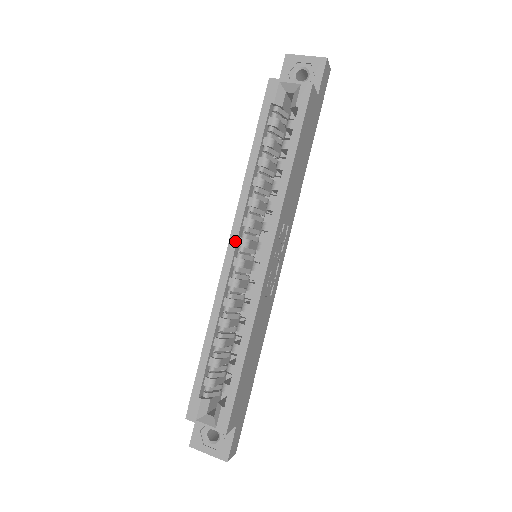
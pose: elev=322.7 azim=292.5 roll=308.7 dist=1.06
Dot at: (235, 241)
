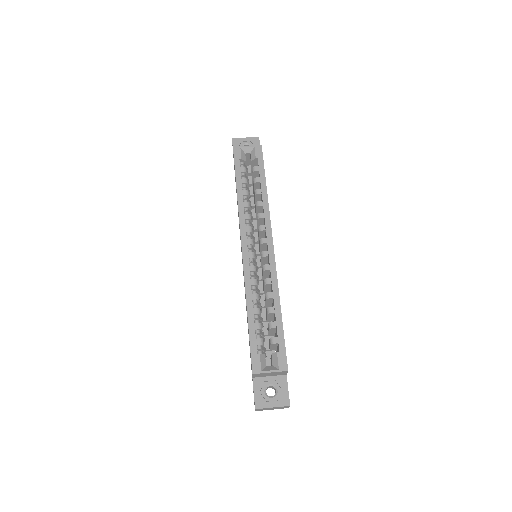
Dot at: (245, 241)
